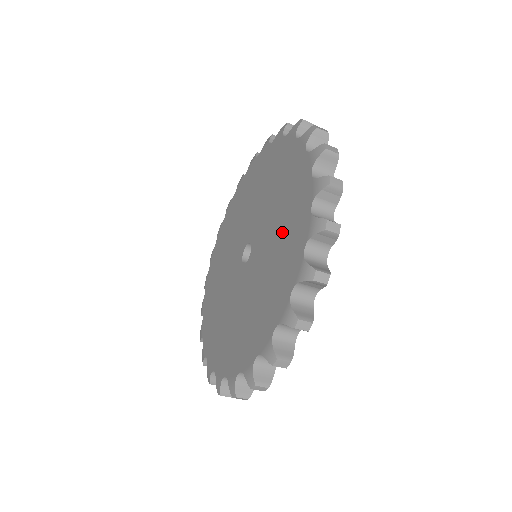
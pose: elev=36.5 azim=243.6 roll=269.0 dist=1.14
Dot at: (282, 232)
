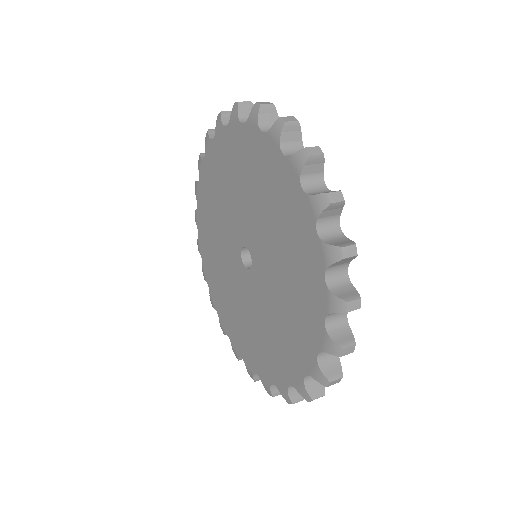
Dot at: (286, 317)
